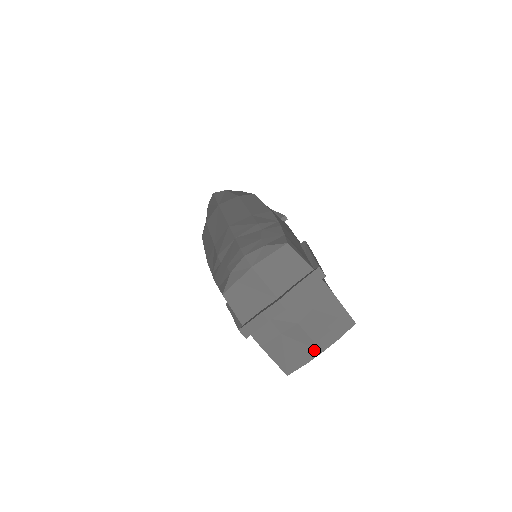
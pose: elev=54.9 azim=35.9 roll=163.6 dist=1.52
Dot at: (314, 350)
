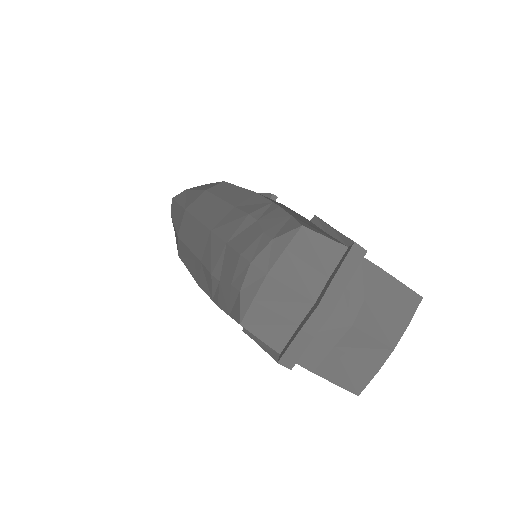
Dot at: (382, 351)
